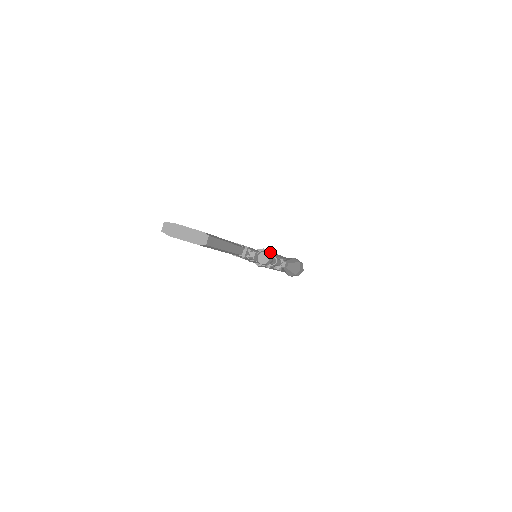
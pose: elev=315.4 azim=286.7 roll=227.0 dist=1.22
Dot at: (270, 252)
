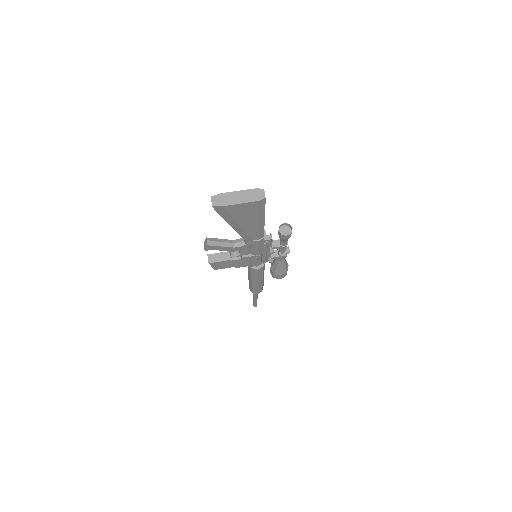
Dot at: occluded
